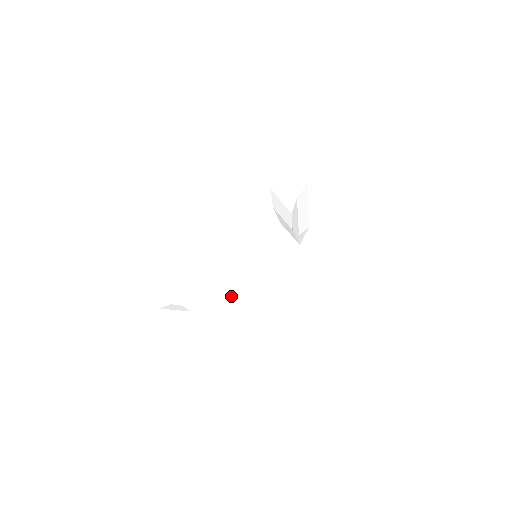
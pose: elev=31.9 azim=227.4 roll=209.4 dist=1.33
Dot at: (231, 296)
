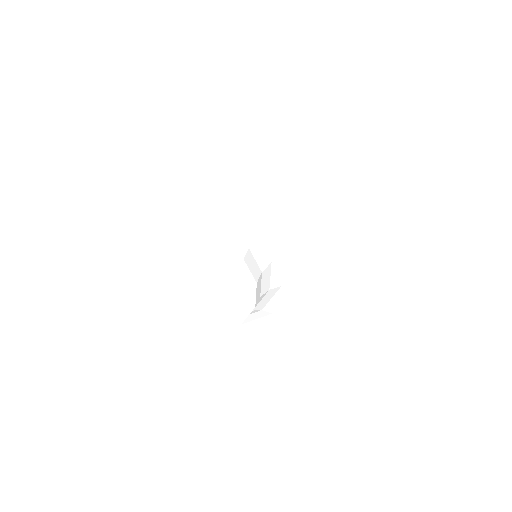
Dot at: (213, 303)
